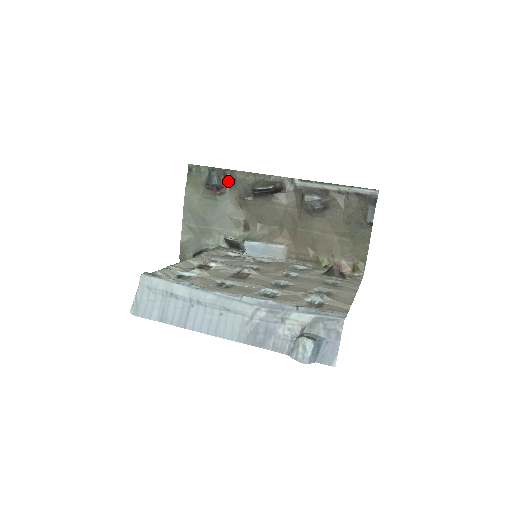
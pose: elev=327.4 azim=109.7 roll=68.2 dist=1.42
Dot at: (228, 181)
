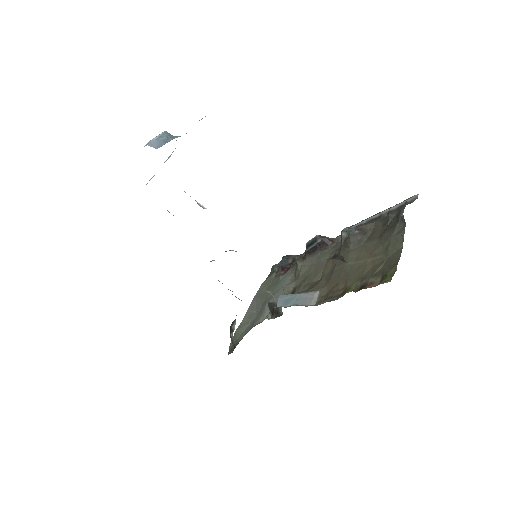
Dot at: (295, 263)
